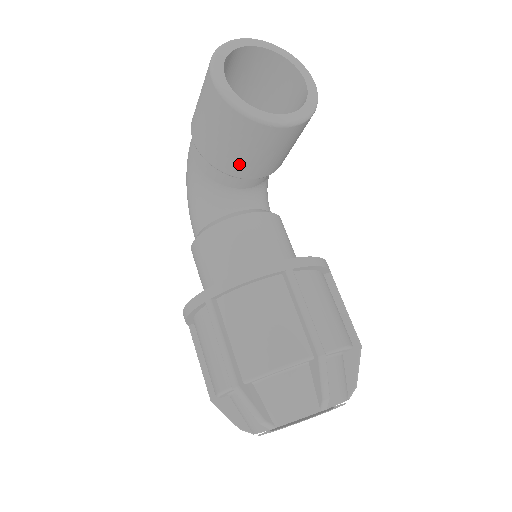
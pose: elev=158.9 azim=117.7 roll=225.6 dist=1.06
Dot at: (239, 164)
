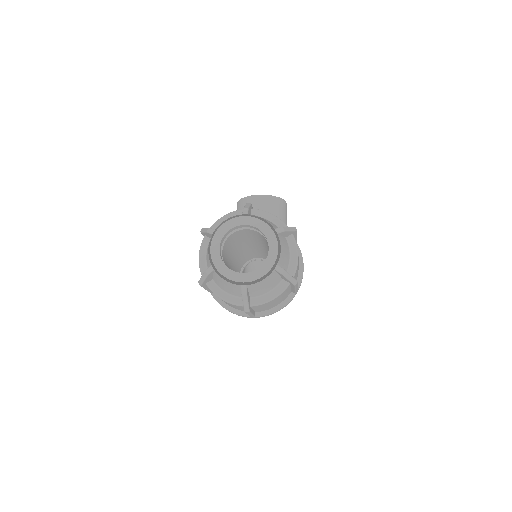
Dot at: occluded
